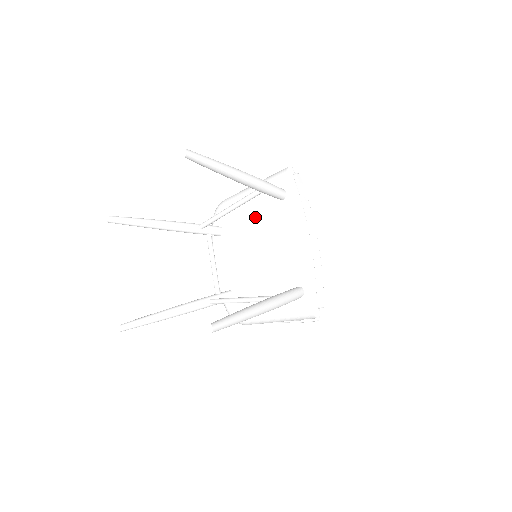
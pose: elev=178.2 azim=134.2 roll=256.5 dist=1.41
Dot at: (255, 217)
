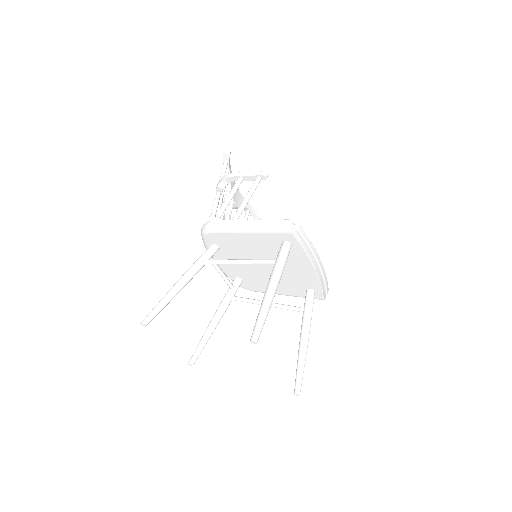
Dot at: (257, 249)
